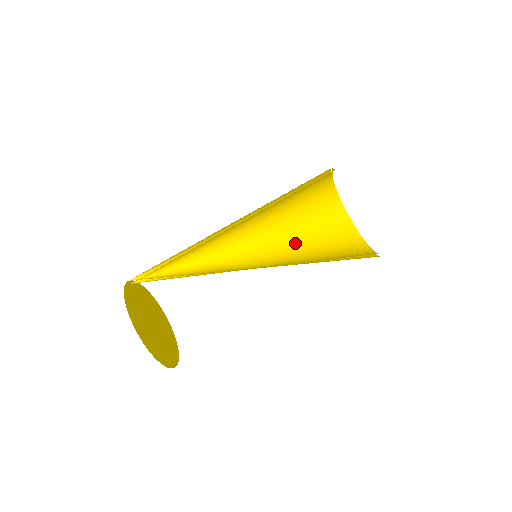
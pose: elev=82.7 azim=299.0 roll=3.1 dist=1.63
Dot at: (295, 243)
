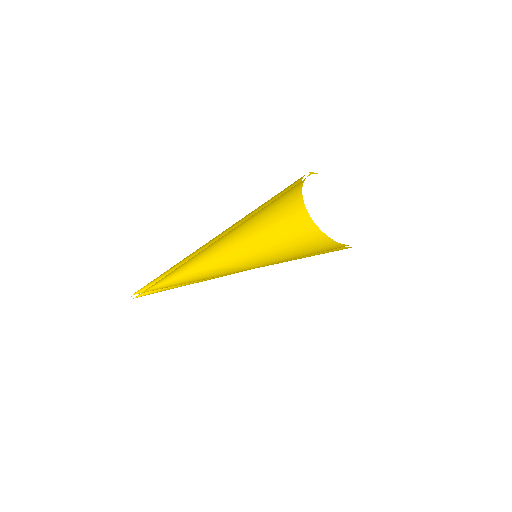
Dot at: (276, 243)
